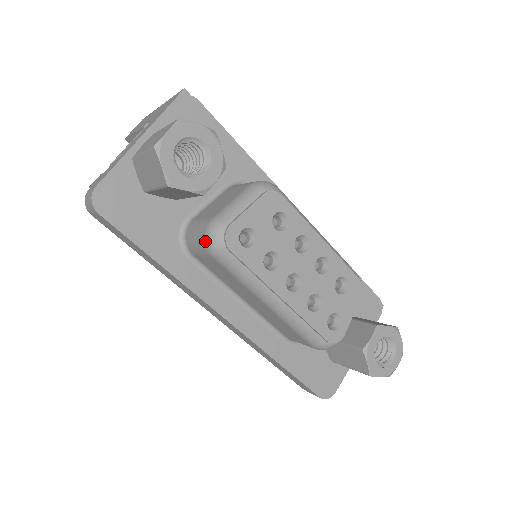
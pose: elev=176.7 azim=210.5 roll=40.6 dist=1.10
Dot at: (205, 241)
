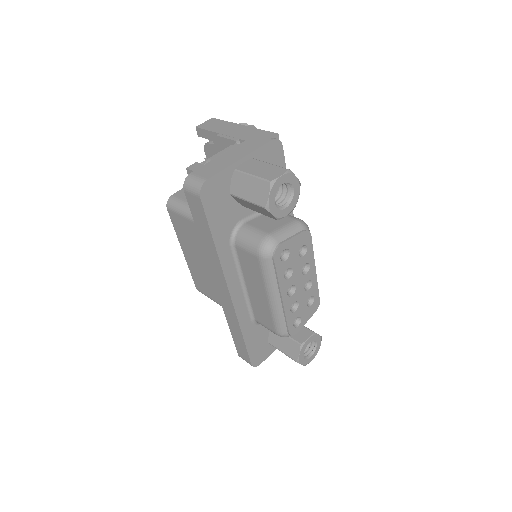
Dot at: (260, 246)
